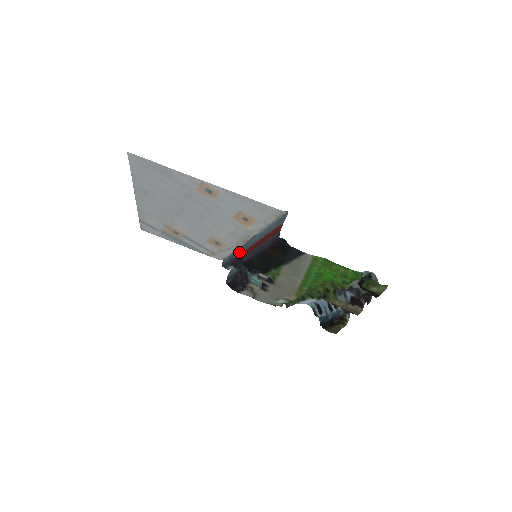
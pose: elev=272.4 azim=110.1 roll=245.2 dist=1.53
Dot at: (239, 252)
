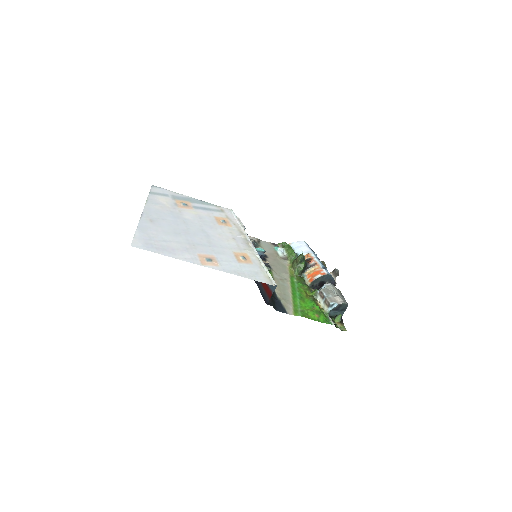
Dot at: occluded
